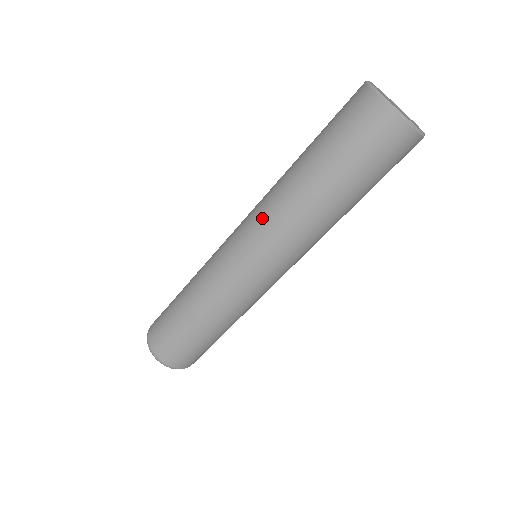
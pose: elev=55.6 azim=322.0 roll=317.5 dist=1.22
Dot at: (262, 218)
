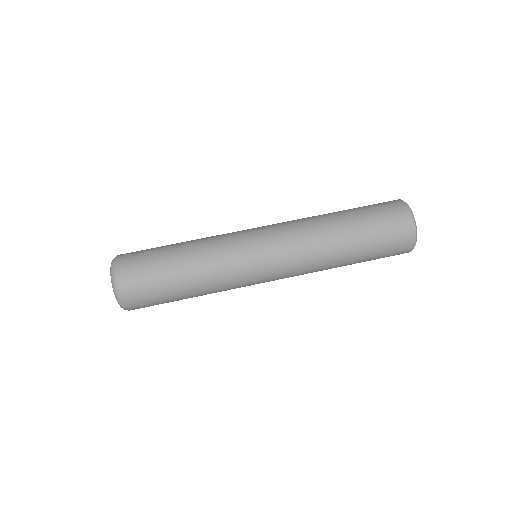
Dot at: (289, 222)
